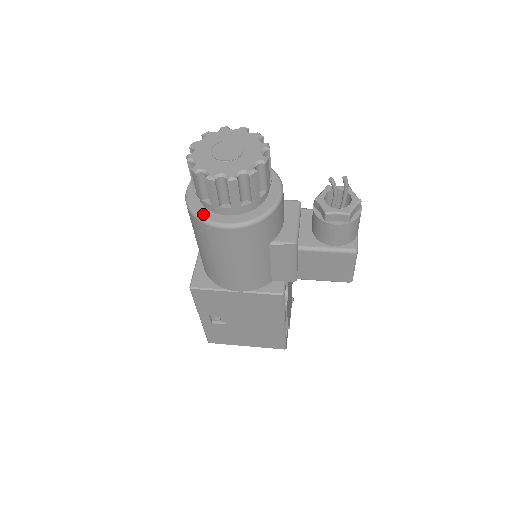
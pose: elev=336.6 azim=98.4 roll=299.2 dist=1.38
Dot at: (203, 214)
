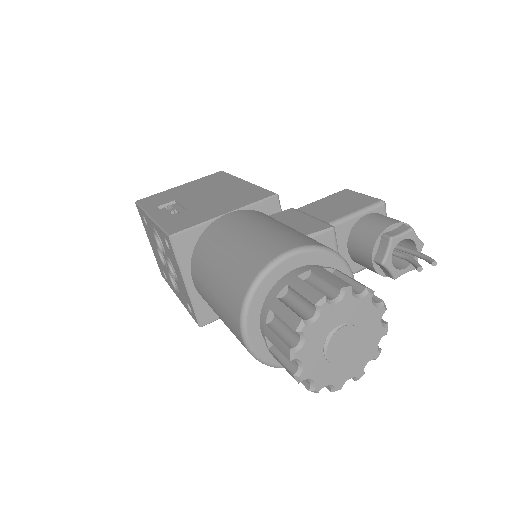
Dot at: occluded
